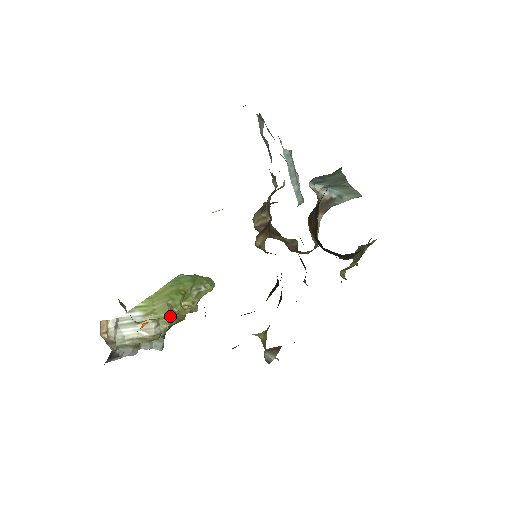
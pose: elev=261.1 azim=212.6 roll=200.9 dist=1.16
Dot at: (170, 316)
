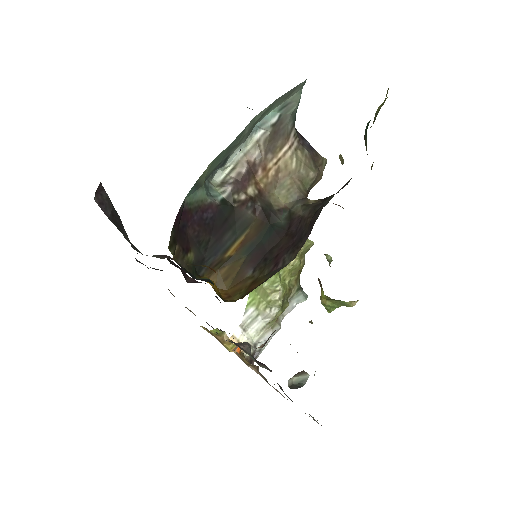
Dot at: occluded
